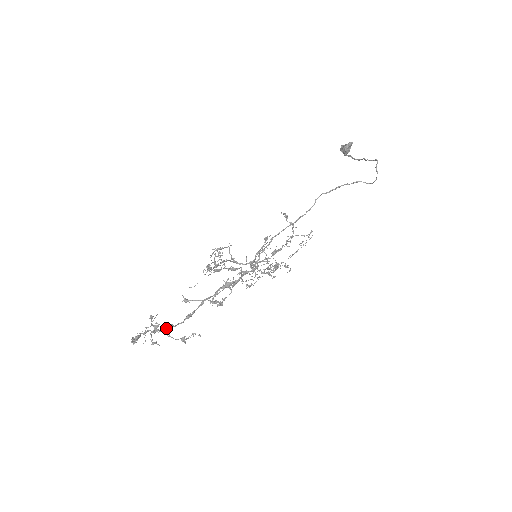
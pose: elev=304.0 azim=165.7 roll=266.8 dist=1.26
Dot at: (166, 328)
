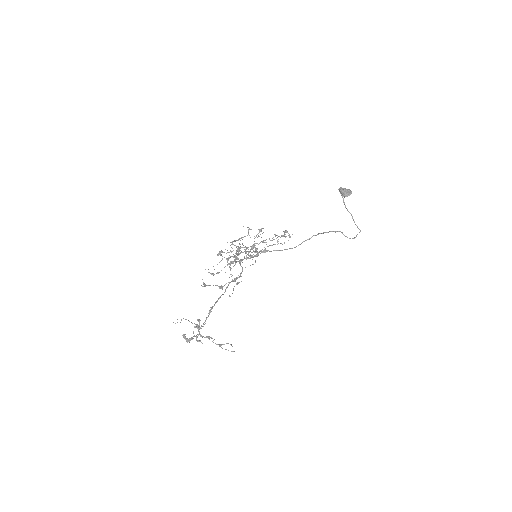
Dot at: occluded
